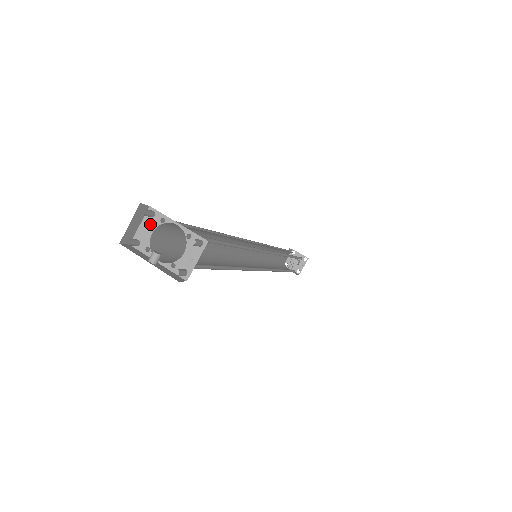
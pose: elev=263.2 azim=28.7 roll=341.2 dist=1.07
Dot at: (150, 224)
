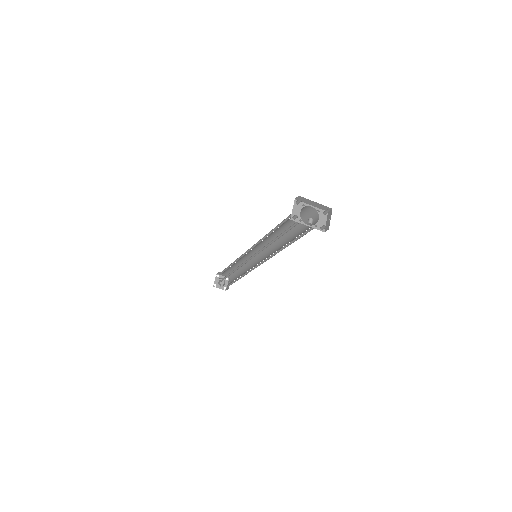
Dot at: (298, 208)
